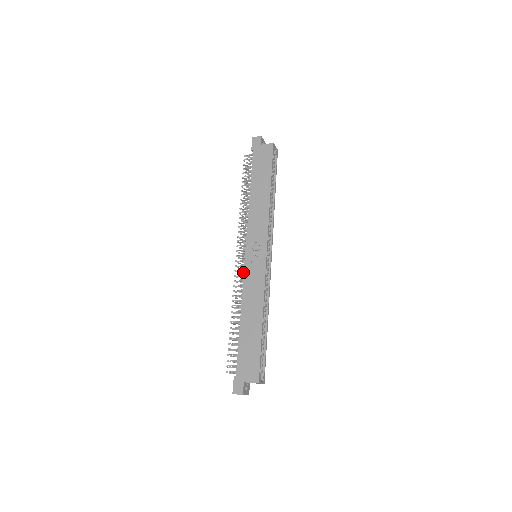
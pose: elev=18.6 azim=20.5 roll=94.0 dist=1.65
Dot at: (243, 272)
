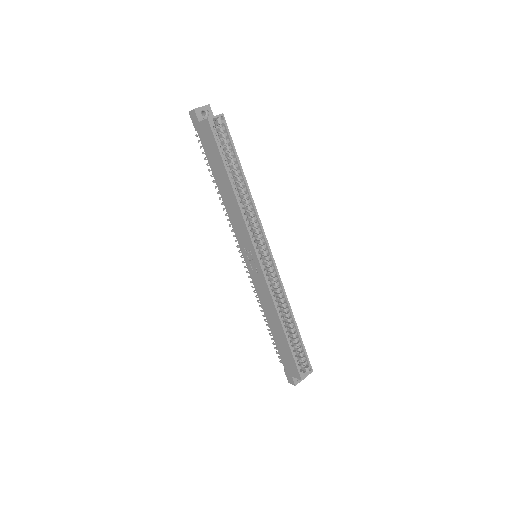
Dot at: occluded
